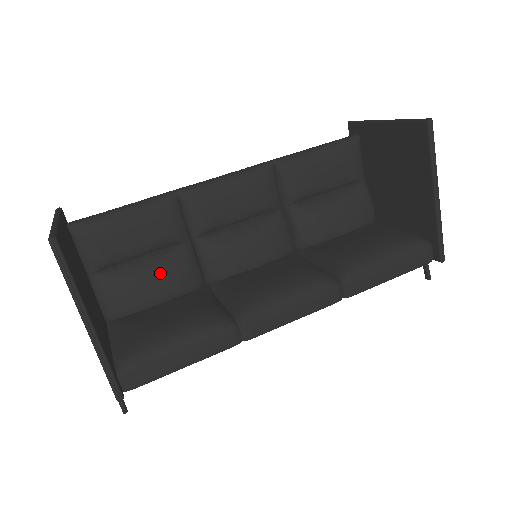
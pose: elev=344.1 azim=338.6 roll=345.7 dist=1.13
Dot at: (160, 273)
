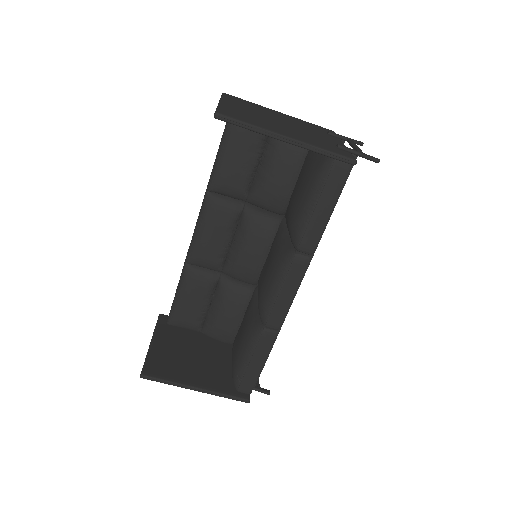
Dot at: (224, 308)
